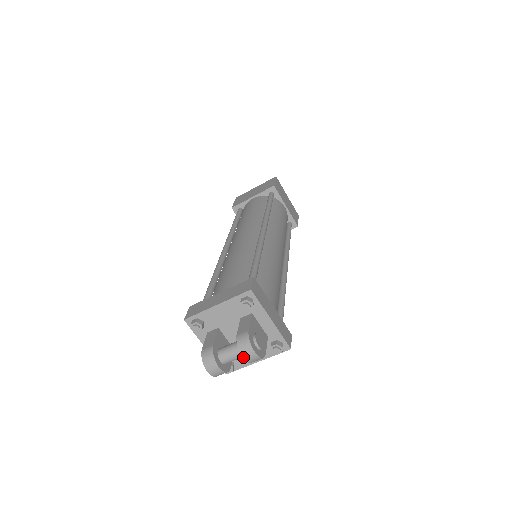
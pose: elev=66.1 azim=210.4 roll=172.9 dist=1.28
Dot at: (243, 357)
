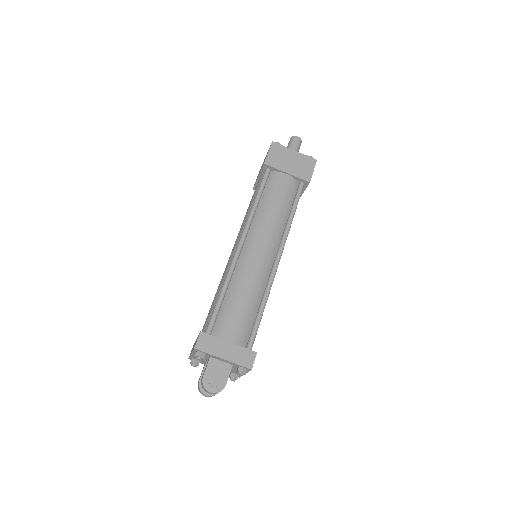
Dot at: (209, 393)
